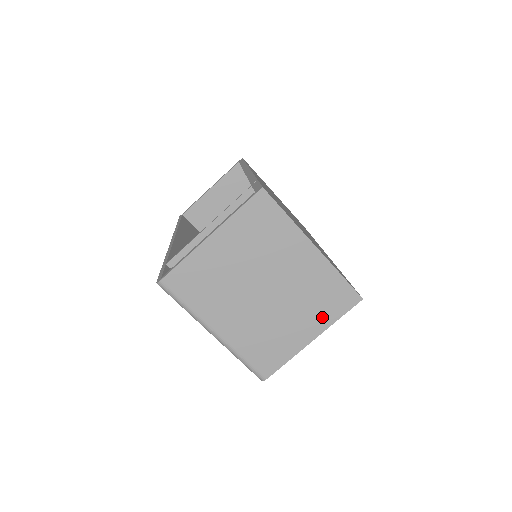
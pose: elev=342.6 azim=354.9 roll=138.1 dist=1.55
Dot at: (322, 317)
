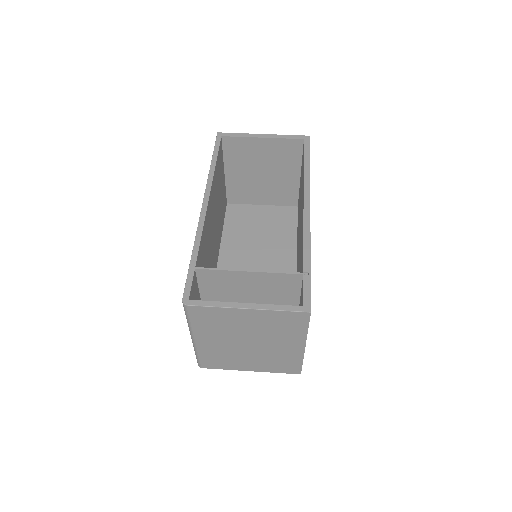
Dot at: (268, 368)
